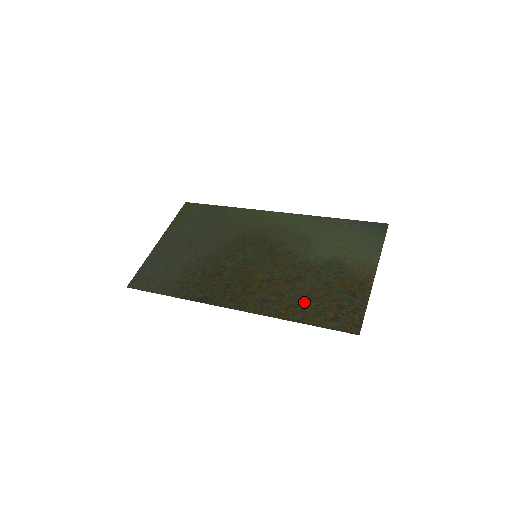
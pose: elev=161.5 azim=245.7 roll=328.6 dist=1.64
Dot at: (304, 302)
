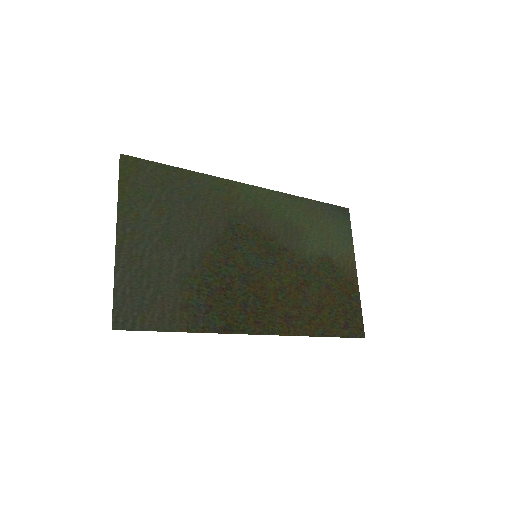
Dot at: (319, 312)
